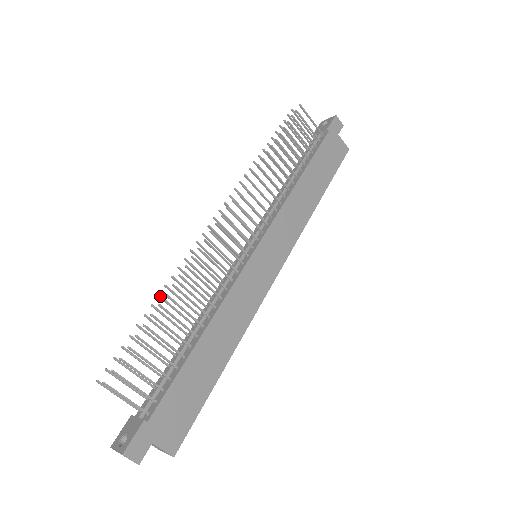
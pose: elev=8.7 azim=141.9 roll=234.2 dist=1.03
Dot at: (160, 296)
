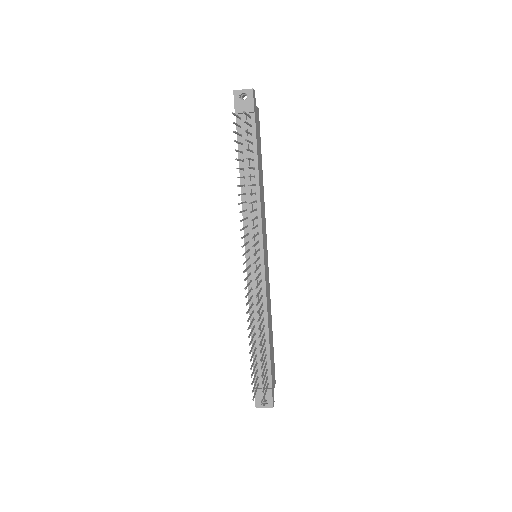
Dot at: (249, 337)
